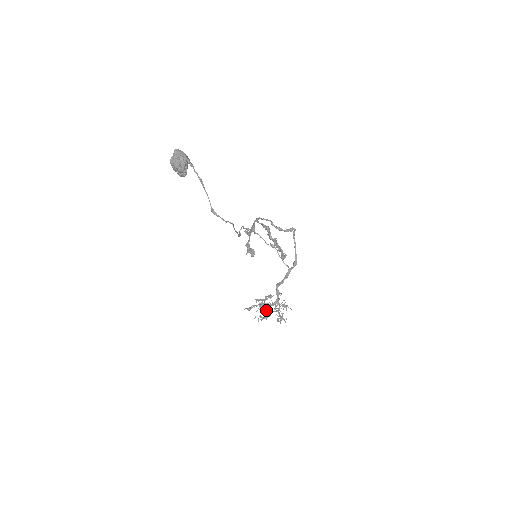
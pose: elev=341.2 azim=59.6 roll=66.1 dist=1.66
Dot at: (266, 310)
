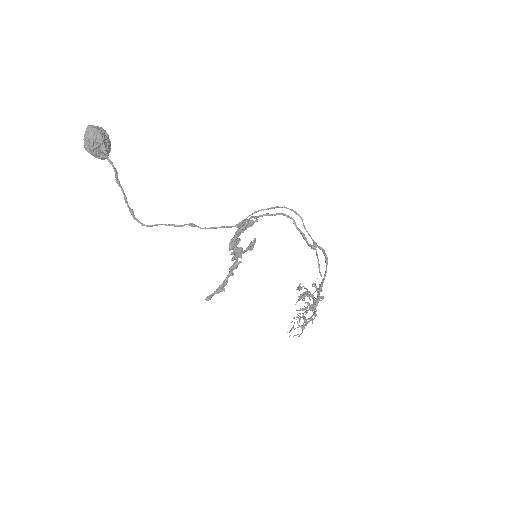
Dot at: occluded
